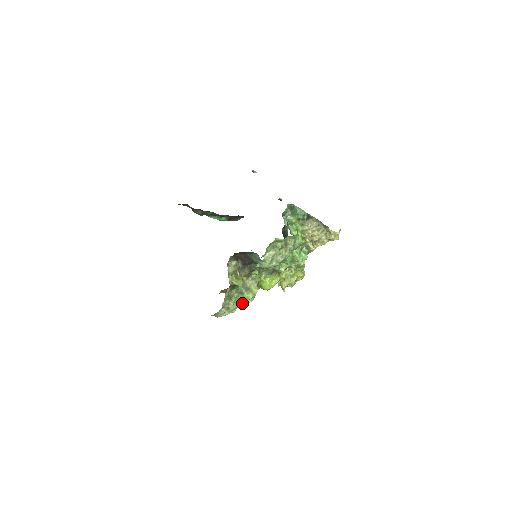
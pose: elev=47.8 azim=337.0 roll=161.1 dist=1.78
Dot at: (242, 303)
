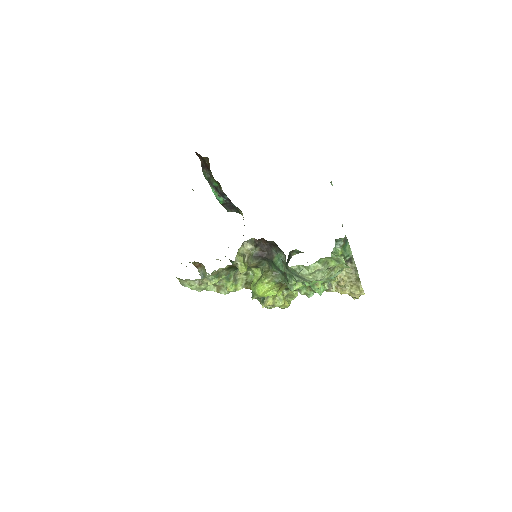
Dot at: (215, 289)
